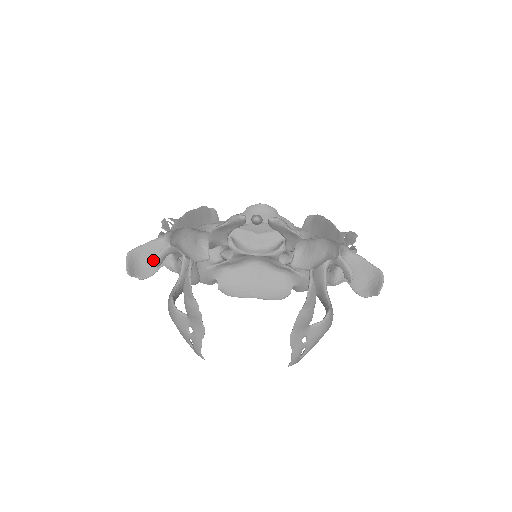
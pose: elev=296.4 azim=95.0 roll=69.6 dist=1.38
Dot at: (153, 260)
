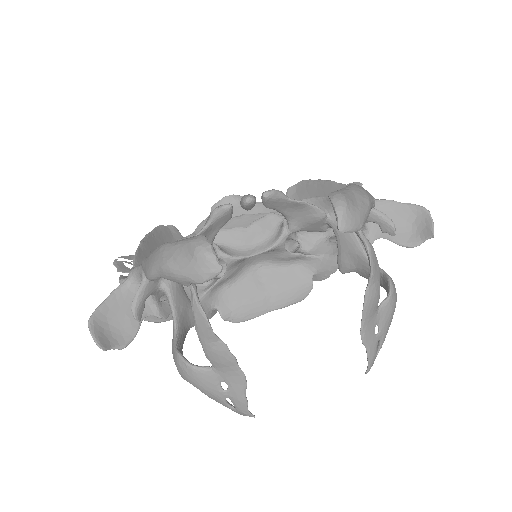
Dot at: (127, 316)
